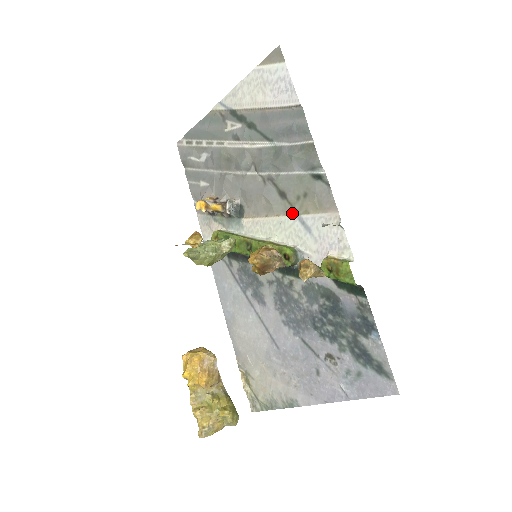
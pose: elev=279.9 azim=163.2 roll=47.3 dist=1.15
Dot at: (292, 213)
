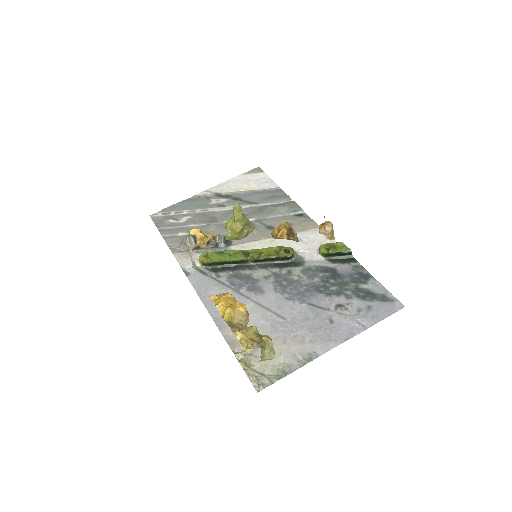
Dot at: occluded
